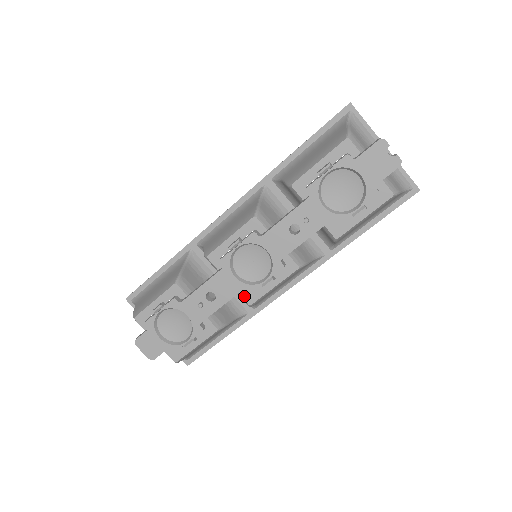
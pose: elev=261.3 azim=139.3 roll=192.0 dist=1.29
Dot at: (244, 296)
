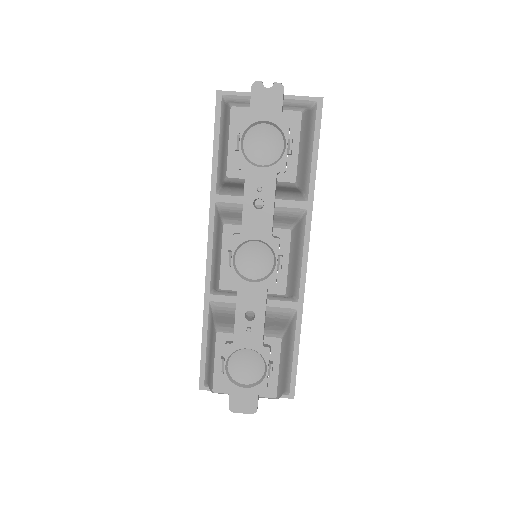
Dot at: (274, 292)
